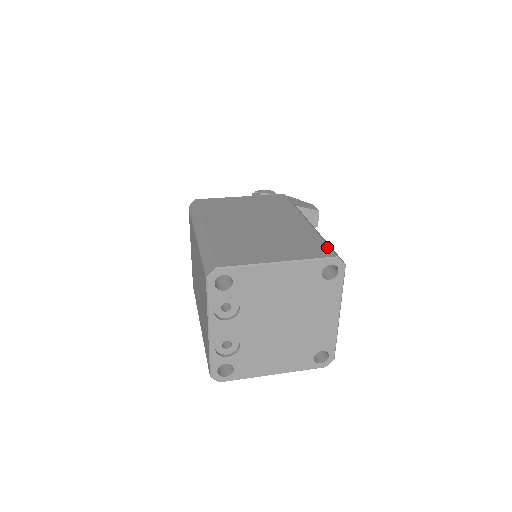
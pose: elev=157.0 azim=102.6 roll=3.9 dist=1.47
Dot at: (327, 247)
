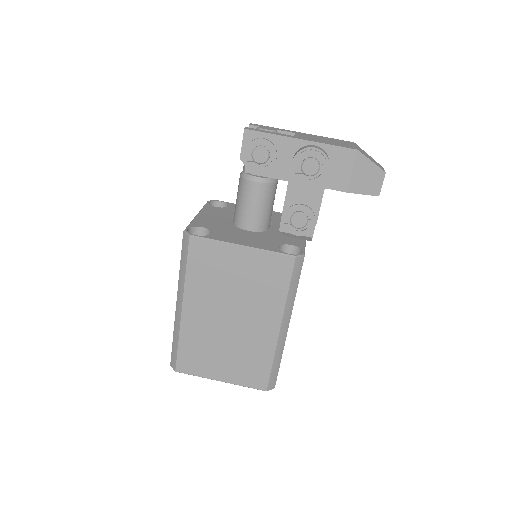
Dot at: (267, 378)
